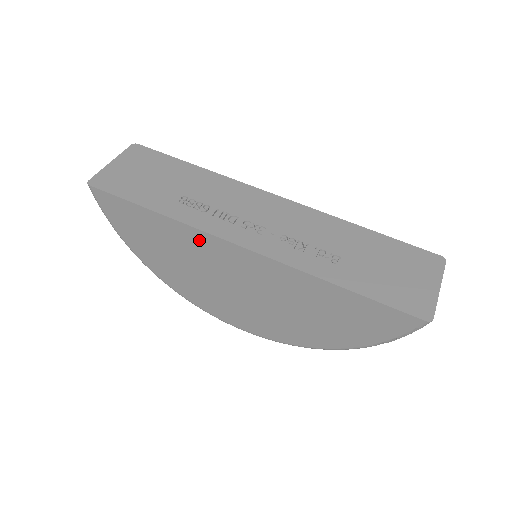
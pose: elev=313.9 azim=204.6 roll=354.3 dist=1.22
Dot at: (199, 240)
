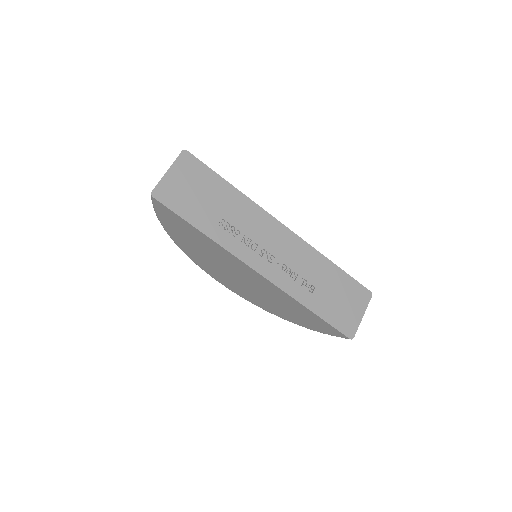
Dot at: (228, 256)
